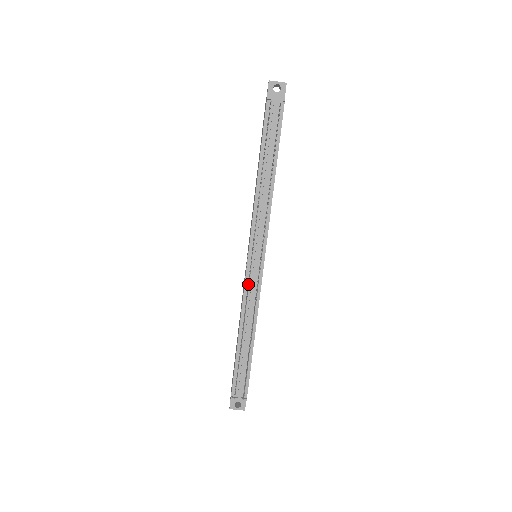
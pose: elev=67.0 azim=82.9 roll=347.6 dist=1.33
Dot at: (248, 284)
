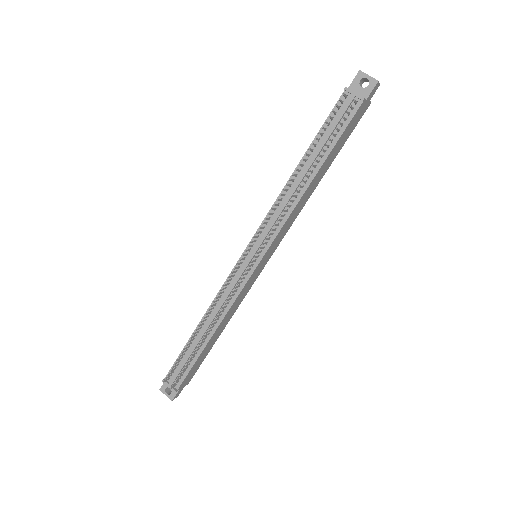
Dot at: (229, 279)
